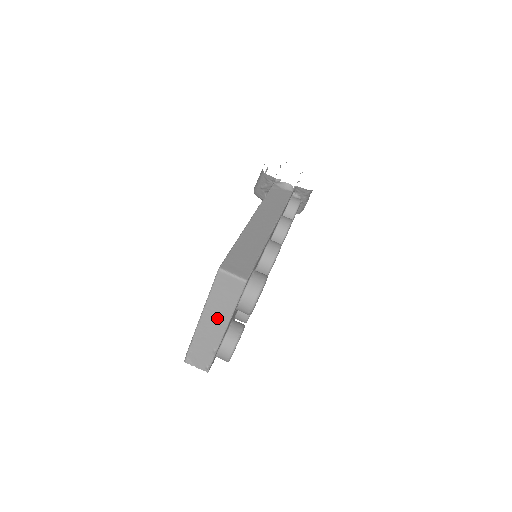
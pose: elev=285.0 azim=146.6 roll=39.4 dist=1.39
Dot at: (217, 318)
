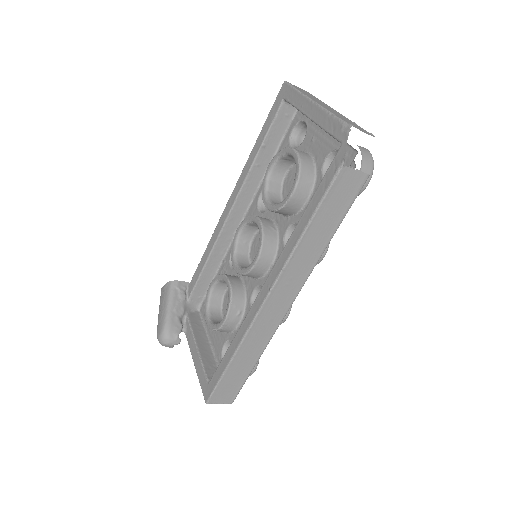
Dot at: (322, 104)
